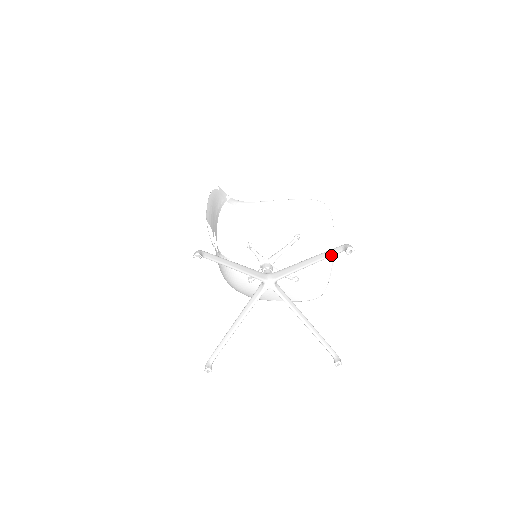
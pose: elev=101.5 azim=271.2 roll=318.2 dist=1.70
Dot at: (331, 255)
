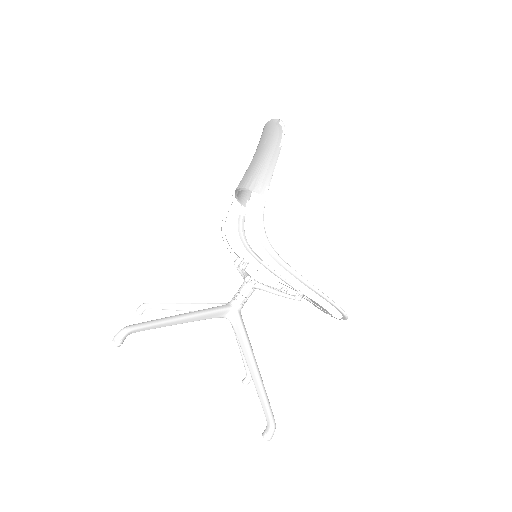
Dot at: (262, 405)
